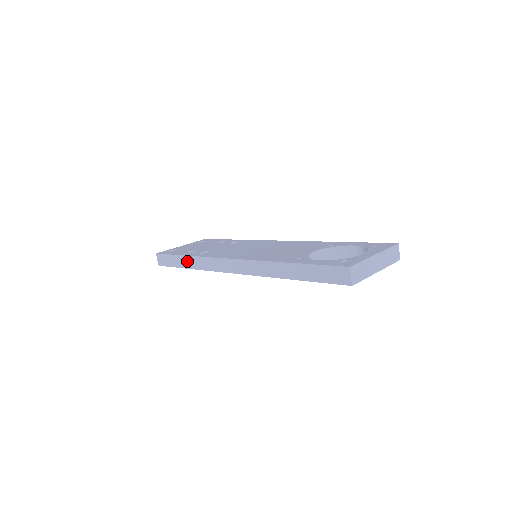
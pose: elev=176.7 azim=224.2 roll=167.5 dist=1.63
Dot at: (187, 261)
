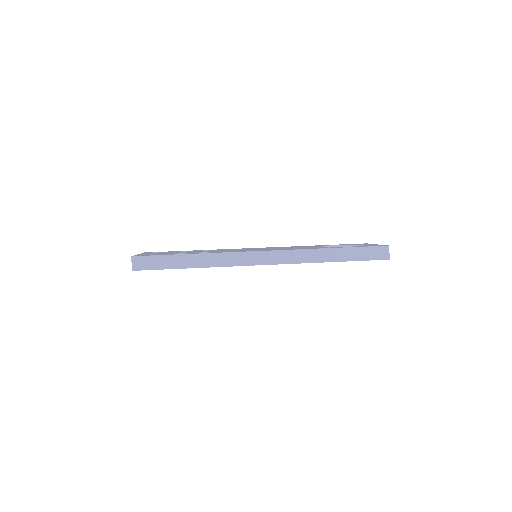
Dot at: (191, 260)
